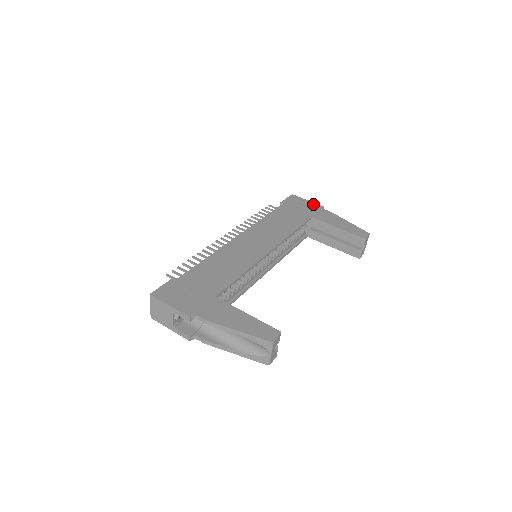
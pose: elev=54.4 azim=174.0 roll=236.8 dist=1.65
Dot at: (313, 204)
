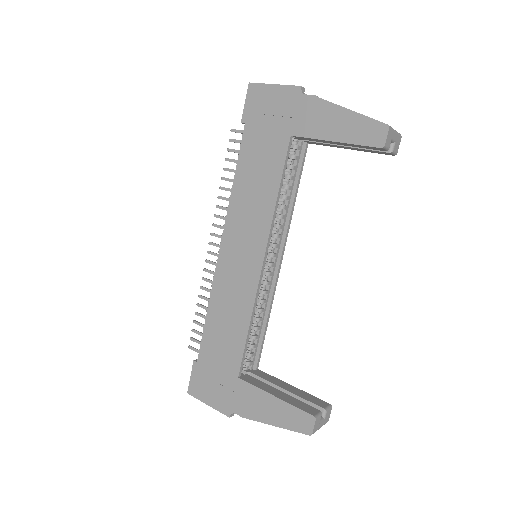
Dot at: (284, 92)
